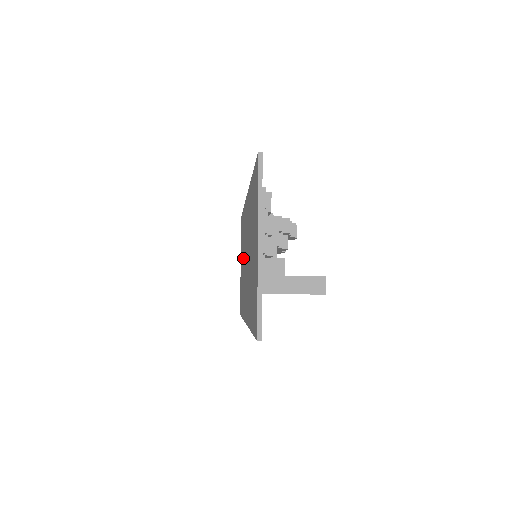
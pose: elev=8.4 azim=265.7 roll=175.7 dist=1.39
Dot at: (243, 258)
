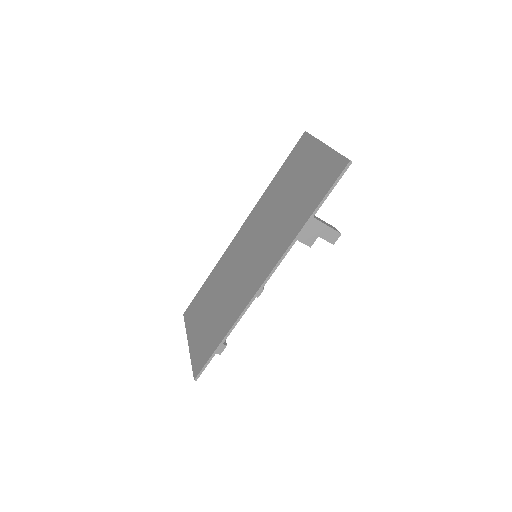
Dot at: (222, 291)
